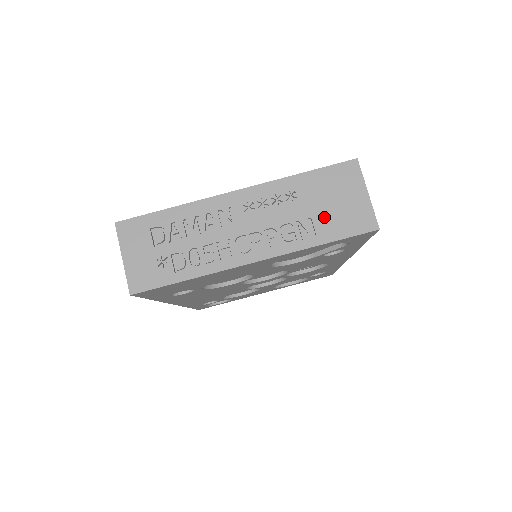
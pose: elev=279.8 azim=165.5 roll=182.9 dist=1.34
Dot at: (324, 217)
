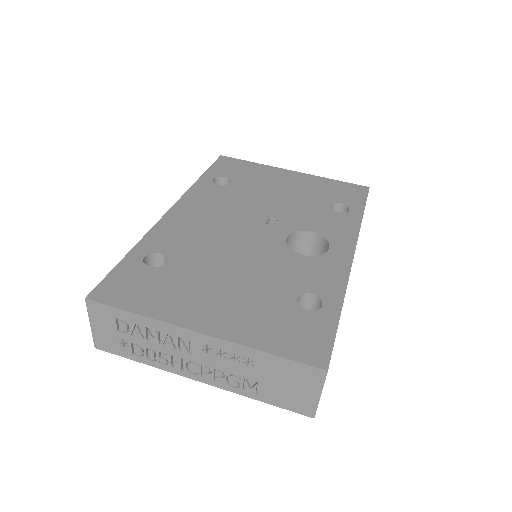
Dot at: (271, 388)
